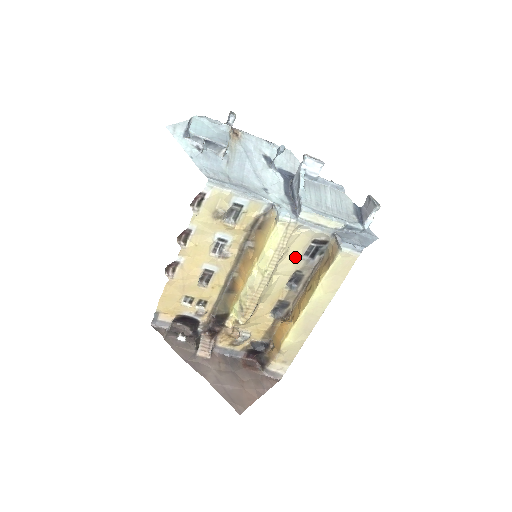
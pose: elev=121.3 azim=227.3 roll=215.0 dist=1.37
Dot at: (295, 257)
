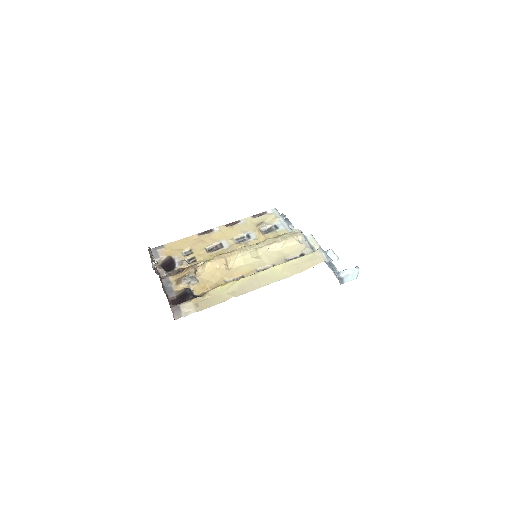
Dot at: (282, 256)
